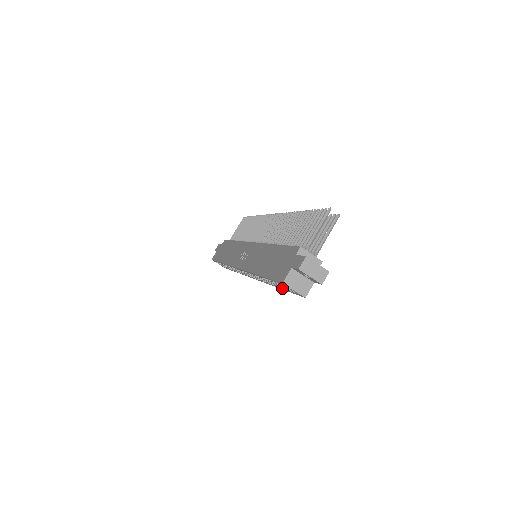
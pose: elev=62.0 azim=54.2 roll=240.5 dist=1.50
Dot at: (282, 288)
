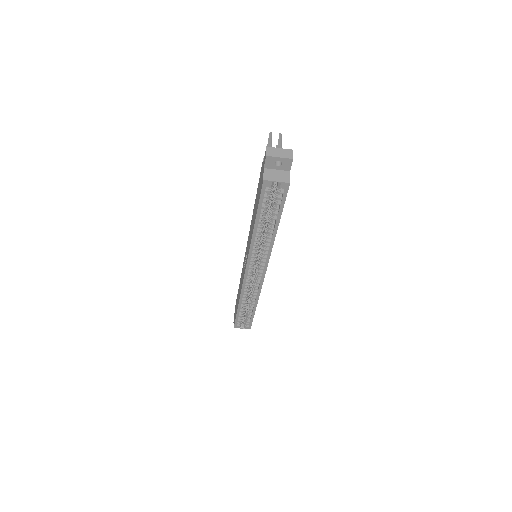
Dot at: (276, 215)
